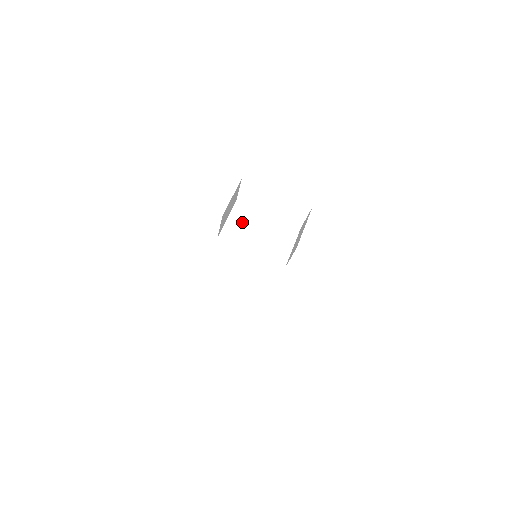
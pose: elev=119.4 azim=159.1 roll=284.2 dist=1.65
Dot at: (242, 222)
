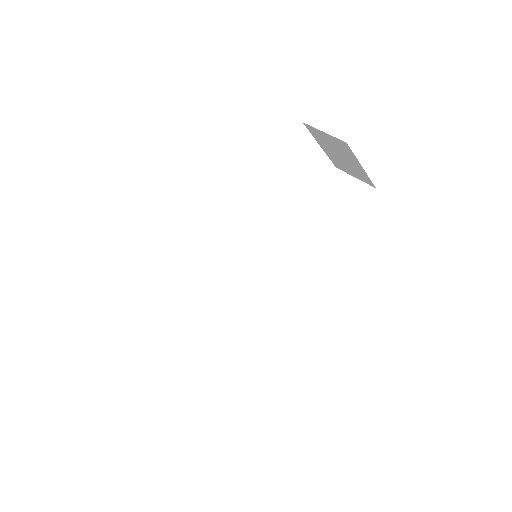
Dot at: occluded
